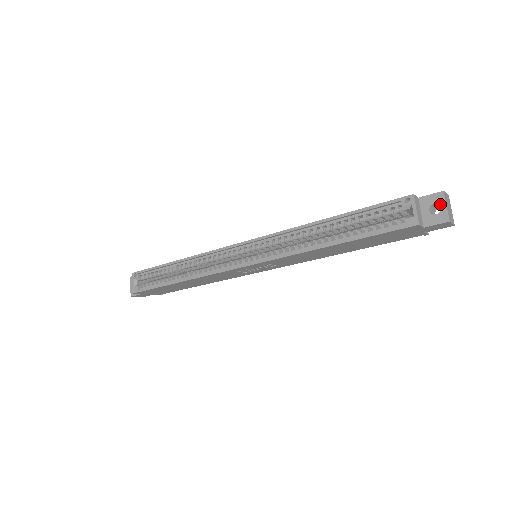
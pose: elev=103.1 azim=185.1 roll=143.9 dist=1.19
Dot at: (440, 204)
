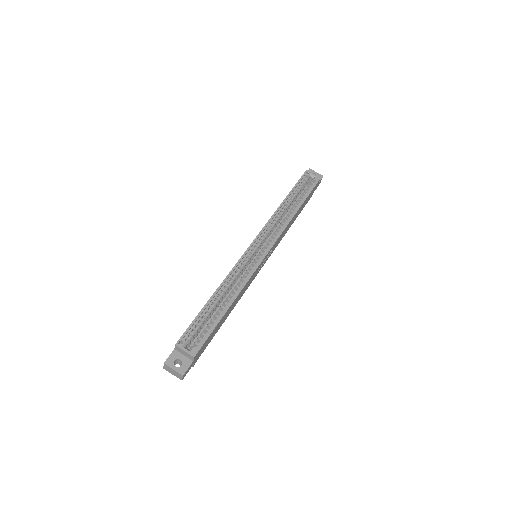
Dot at: (314, 173)
